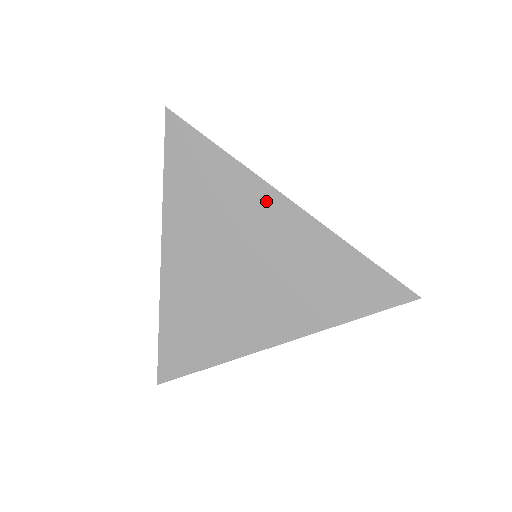
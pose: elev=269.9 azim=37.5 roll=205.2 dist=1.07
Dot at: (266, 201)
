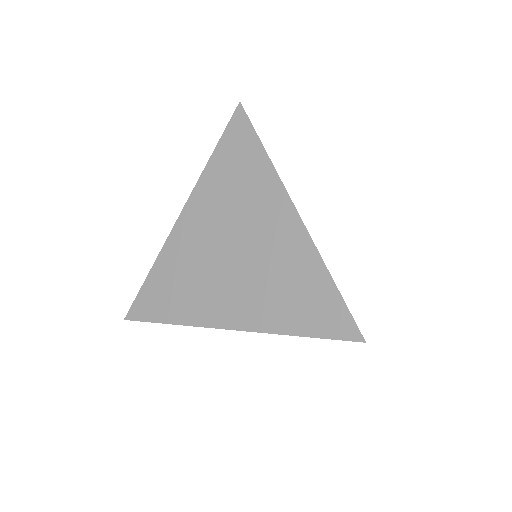
Dot at: (279, 205)
